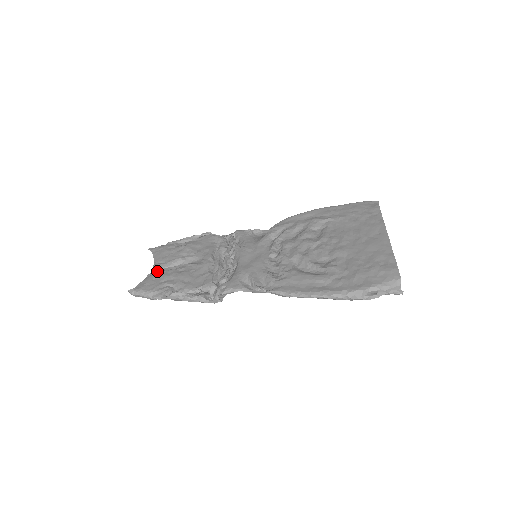
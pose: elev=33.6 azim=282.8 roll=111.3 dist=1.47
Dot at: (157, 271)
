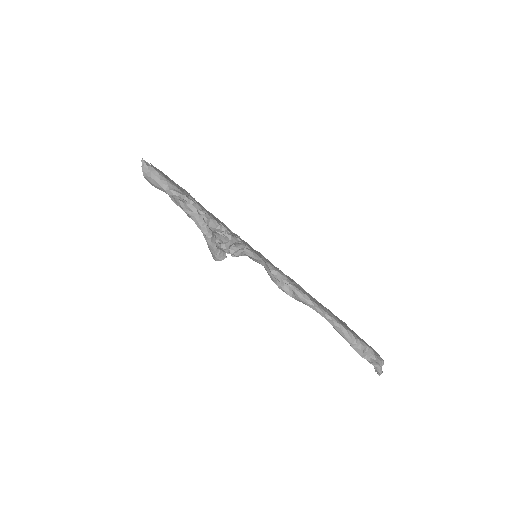
Dot at: occluded
